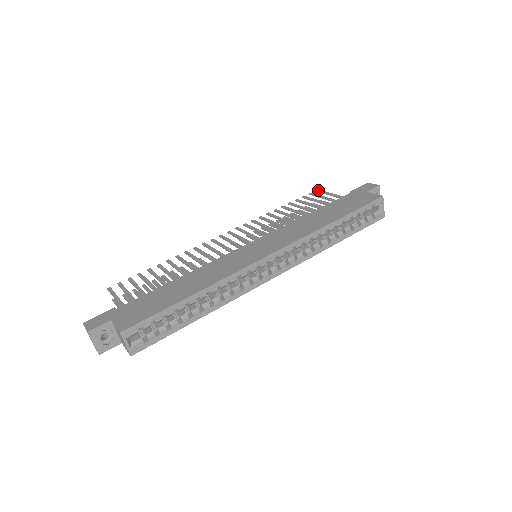
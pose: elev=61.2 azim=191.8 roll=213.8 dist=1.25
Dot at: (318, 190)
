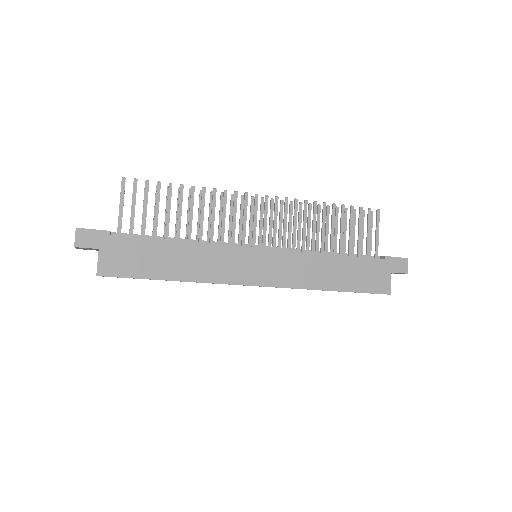
Dot at: (378, 213)
